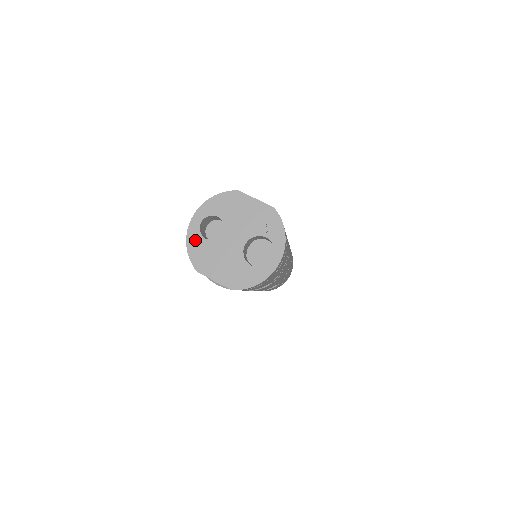
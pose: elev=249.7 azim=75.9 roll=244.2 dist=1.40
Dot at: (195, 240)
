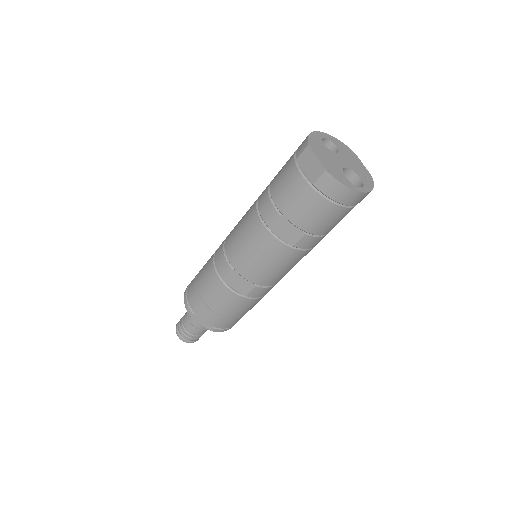
Dot at: (317, 137)
